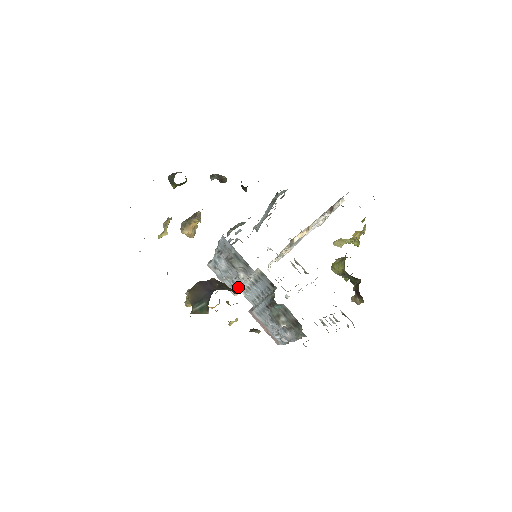
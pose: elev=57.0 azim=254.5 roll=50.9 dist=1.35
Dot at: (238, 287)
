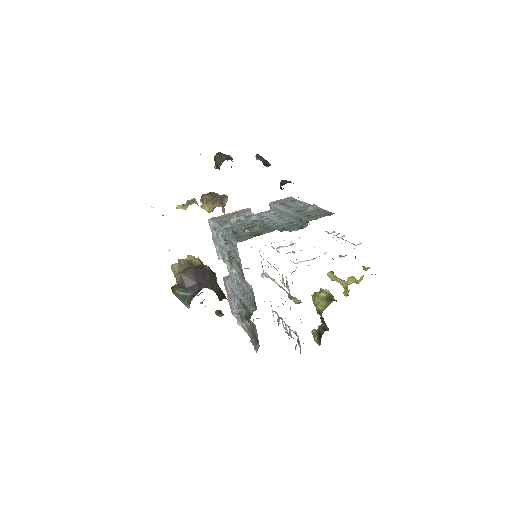
Dot at: occluded
